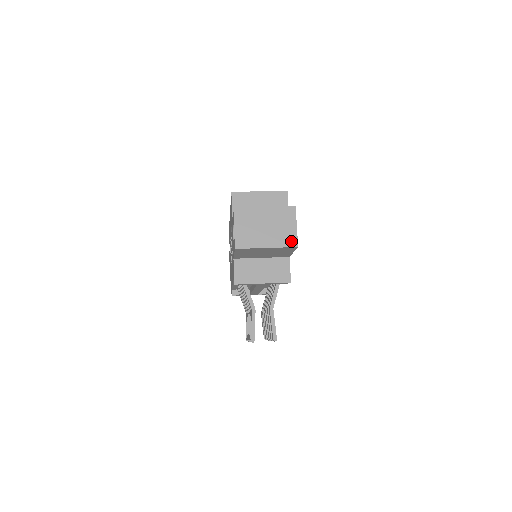
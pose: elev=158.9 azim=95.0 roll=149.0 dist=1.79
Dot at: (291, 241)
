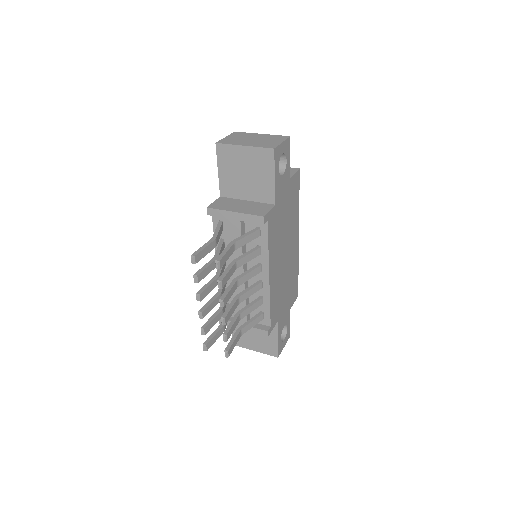
Dot at: (270, 146)
